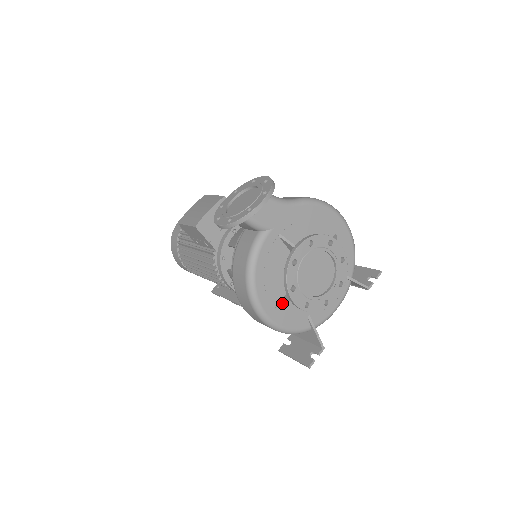
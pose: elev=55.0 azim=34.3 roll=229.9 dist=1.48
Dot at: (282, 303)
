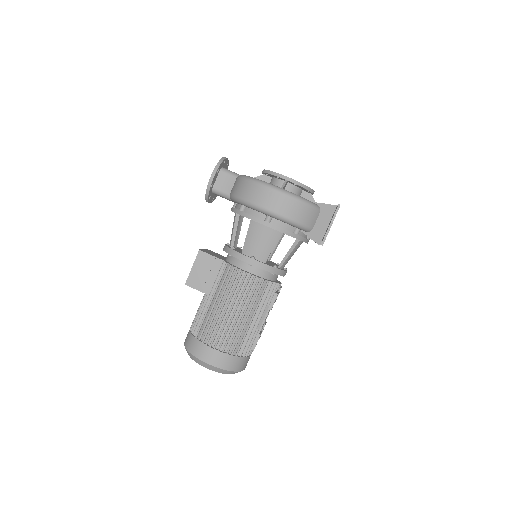
Dot at: (282, 185)
